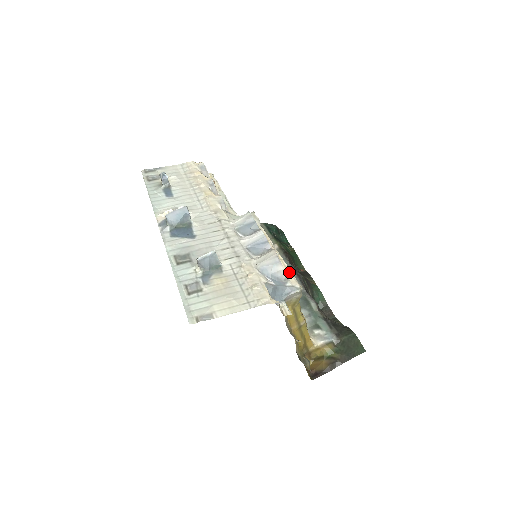
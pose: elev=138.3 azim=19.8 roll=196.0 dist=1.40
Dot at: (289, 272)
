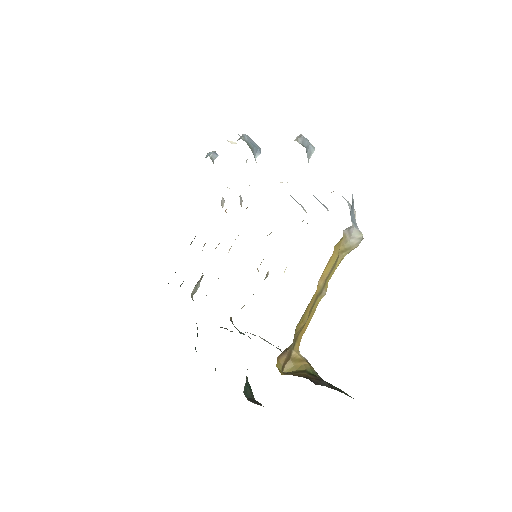
Dot at: occluded
